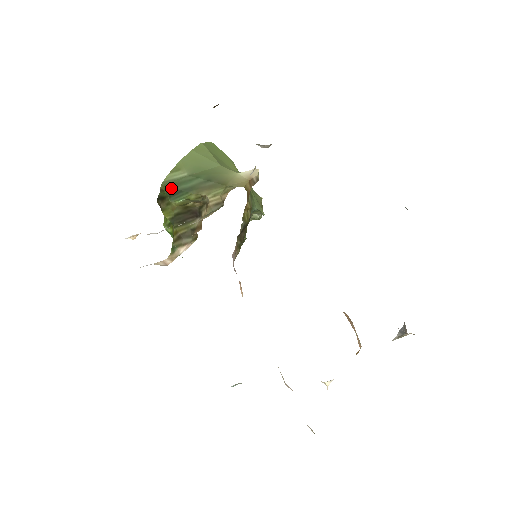
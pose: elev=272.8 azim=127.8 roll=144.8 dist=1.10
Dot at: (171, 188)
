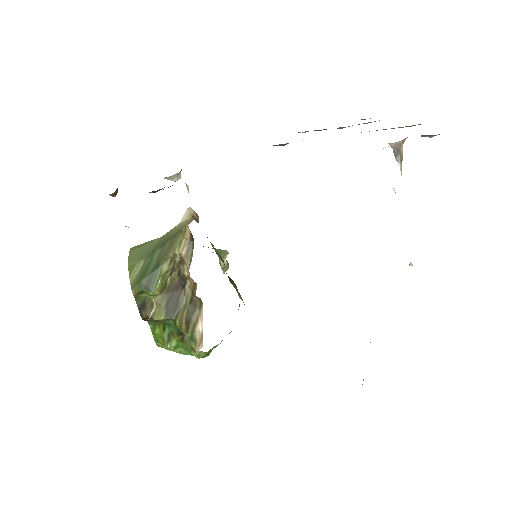
Dot at: (142, 281)
